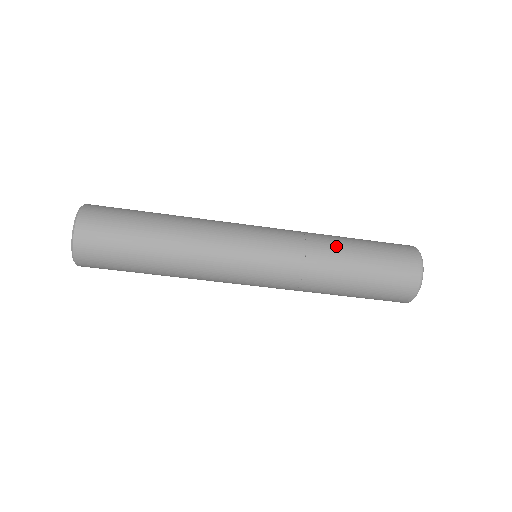
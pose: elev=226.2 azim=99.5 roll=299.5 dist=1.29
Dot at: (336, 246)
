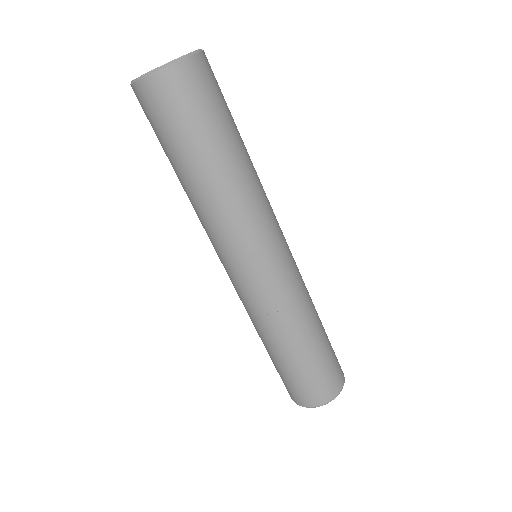
Dot at: occluded
